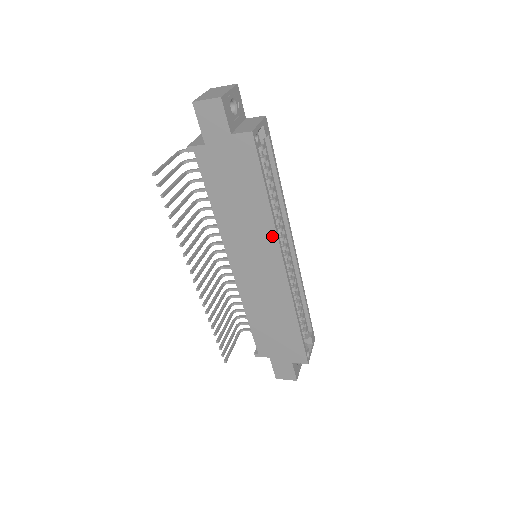
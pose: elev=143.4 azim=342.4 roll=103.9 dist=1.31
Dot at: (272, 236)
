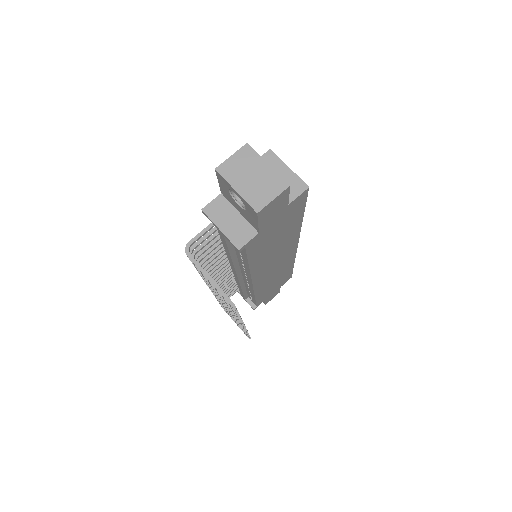
Dot at: (296, 238)
